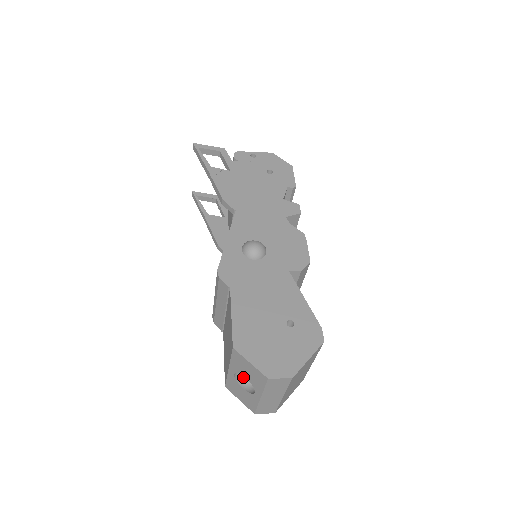
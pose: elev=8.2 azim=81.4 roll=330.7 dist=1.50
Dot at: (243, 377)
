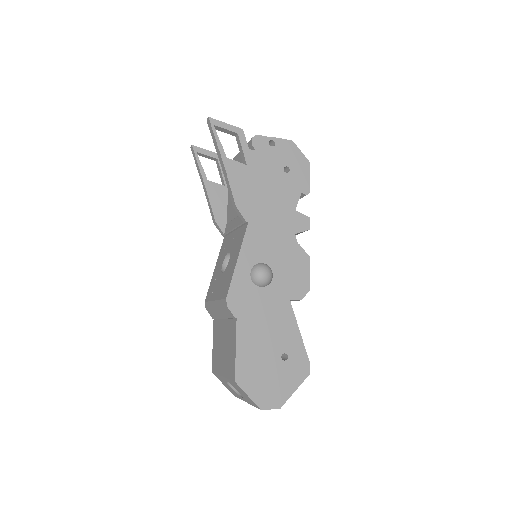
Dot at: occluded
